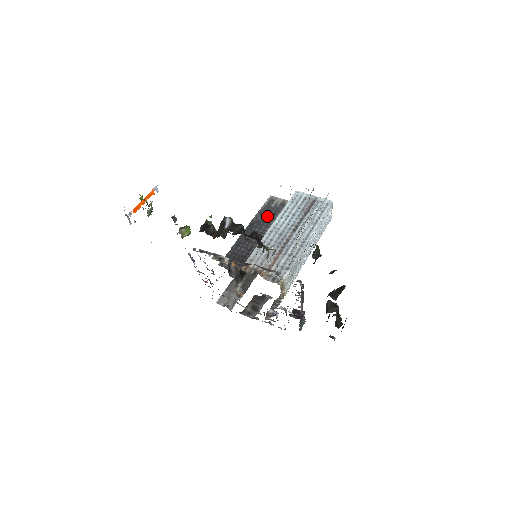
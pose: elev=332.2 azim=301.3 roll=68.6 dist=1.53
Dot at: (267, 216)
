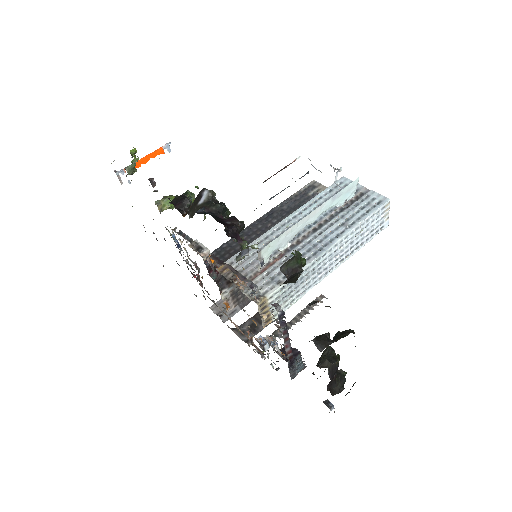
Dot at: (296, 206)
